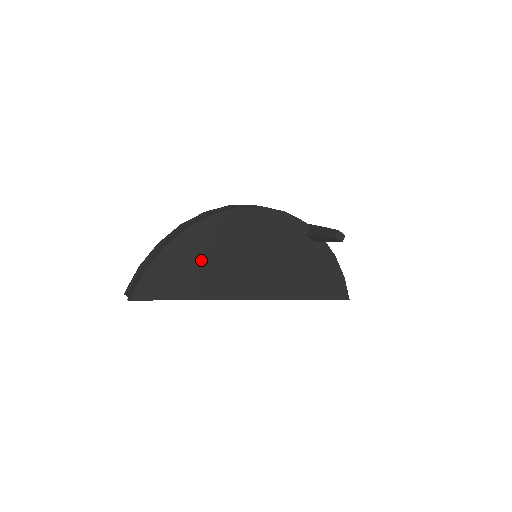
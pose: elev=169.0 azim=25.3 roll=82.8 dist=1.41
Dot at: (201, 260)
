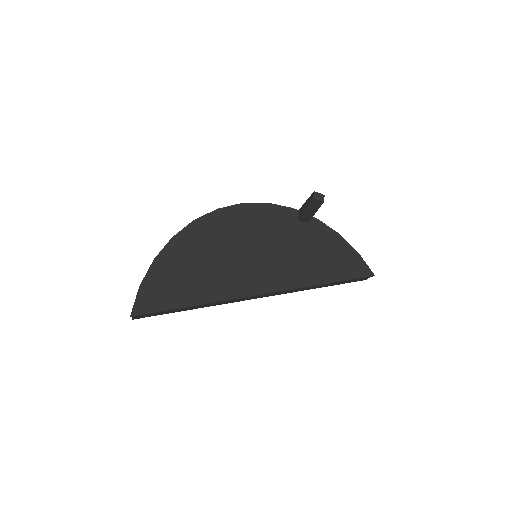
Dot at: (194, 265)
